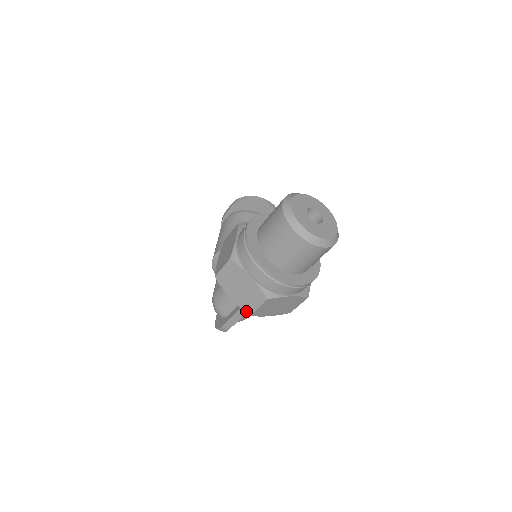
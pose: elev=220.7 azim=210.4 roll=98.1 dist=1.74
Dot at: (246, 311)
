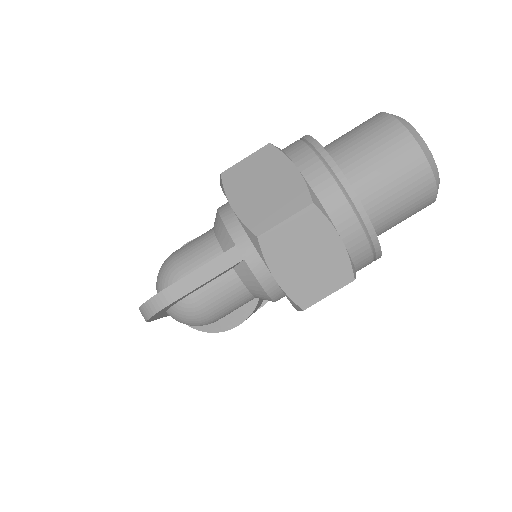
Dot at: (253, 228)
